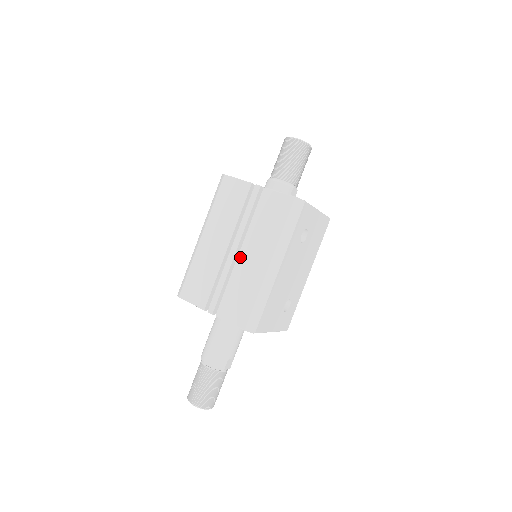
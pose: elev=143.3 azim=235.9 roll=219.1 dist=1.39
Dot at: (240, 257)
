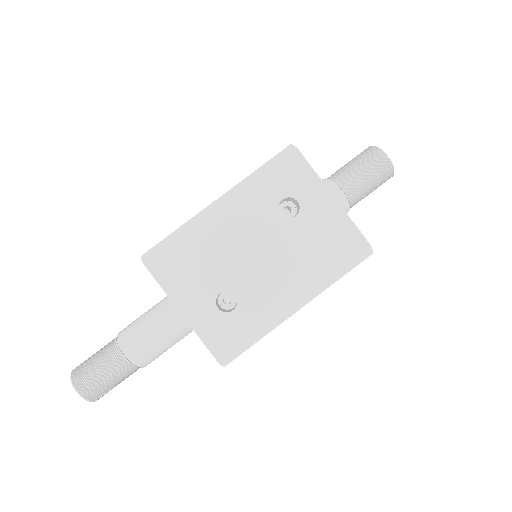
Dot at: occluded
